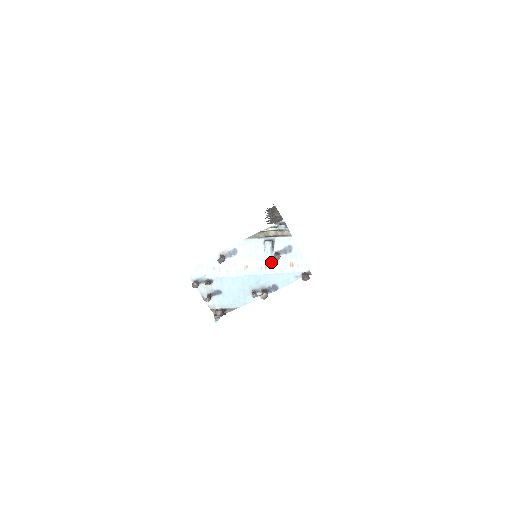
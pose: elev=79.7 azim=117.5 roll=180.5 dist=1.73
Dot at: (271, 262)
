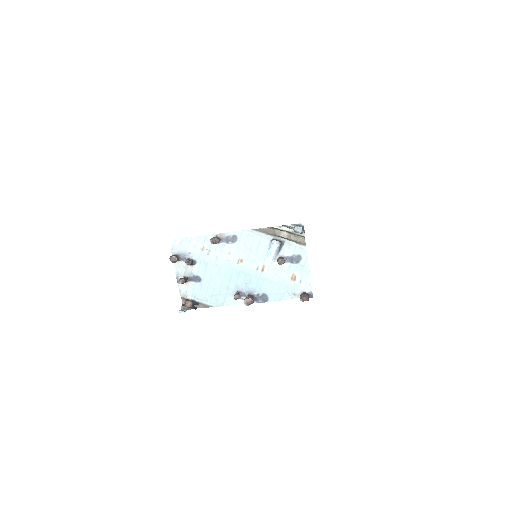
Dot at: (271, 266)
